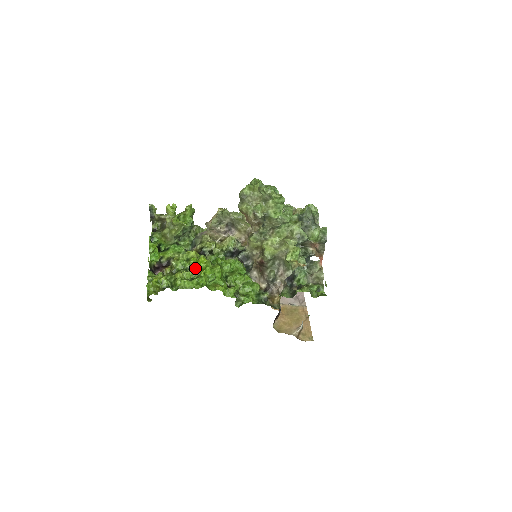
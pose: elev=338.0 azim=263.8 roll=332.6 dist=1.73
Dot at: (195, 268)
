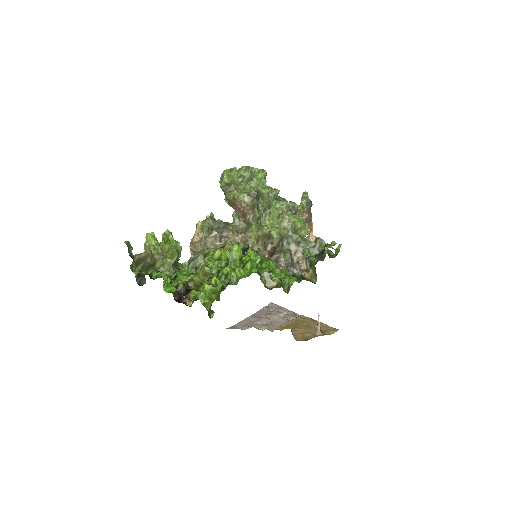
Dot at: occluded
